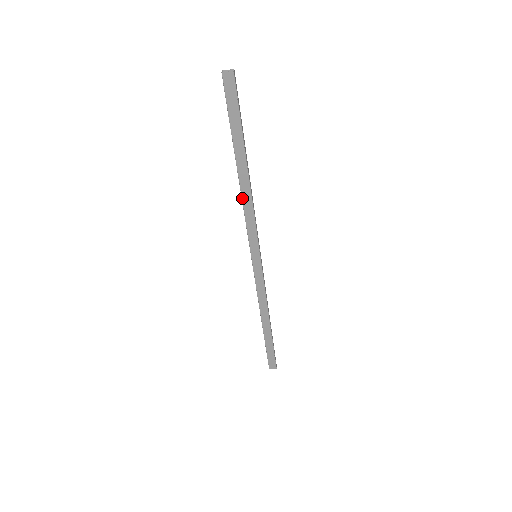
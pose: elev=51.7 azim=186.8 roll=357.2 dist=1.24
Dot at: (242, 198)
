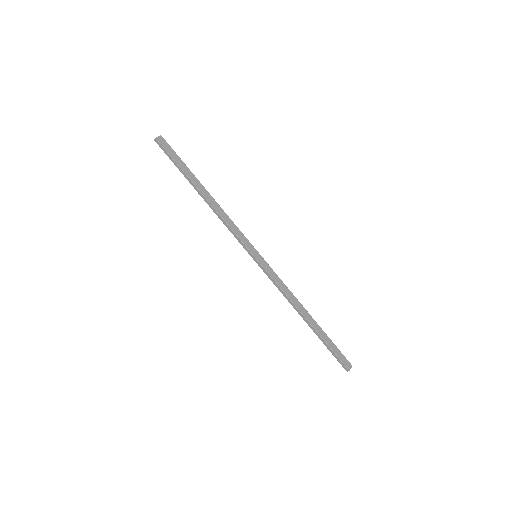
Dot at: (217, 212)
